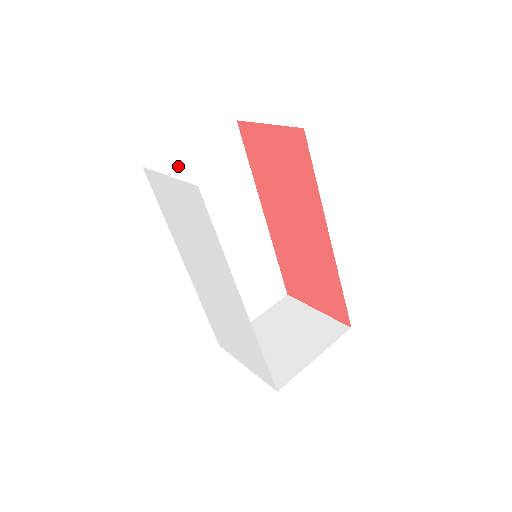
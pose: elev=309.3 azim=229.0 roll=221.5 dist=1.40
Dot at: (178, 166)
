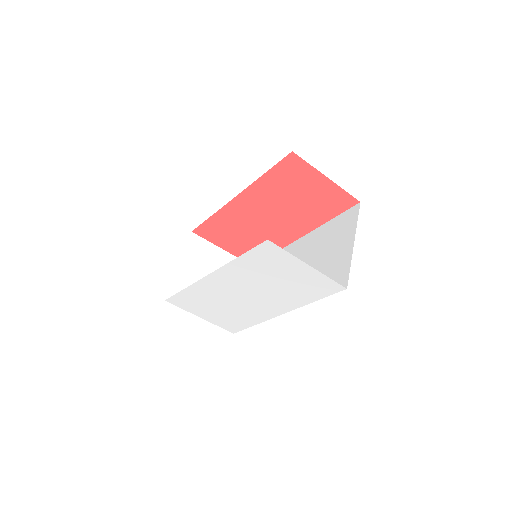
Dot at: occluded
